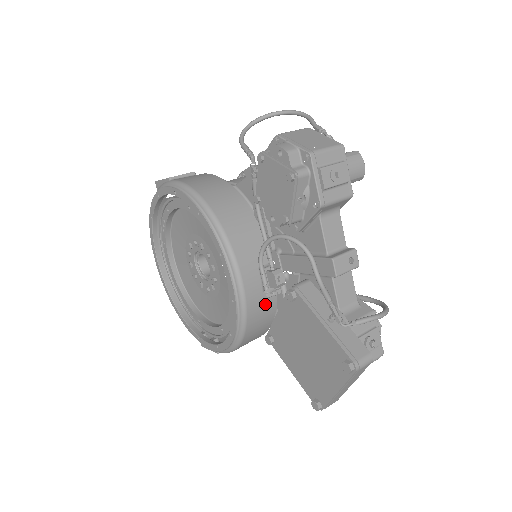
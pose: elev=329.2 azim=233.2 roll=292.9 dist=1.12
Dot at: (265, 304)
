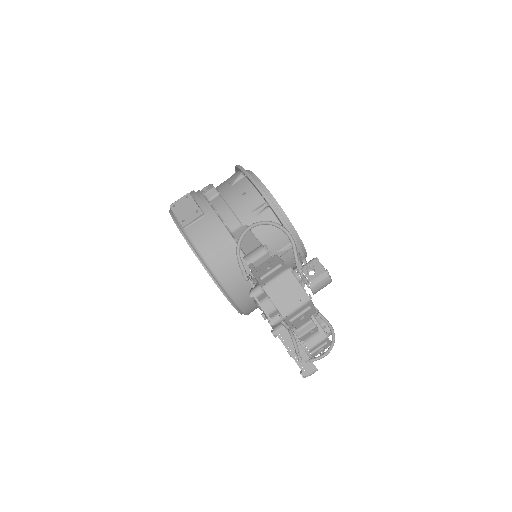
Dot at: occluded
